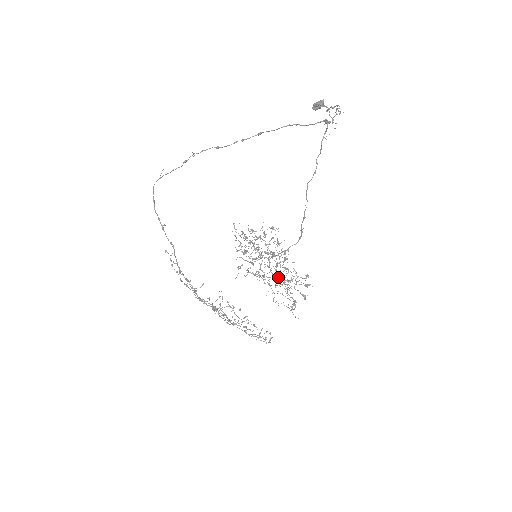
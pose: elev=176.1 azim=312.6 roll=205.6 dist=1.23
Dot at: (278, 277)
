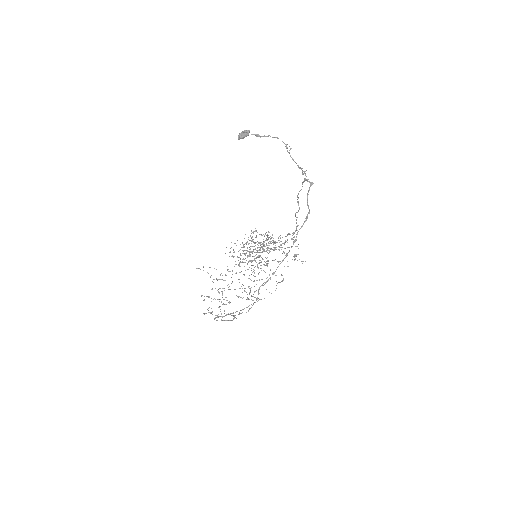
Dot at: (264, 246)
